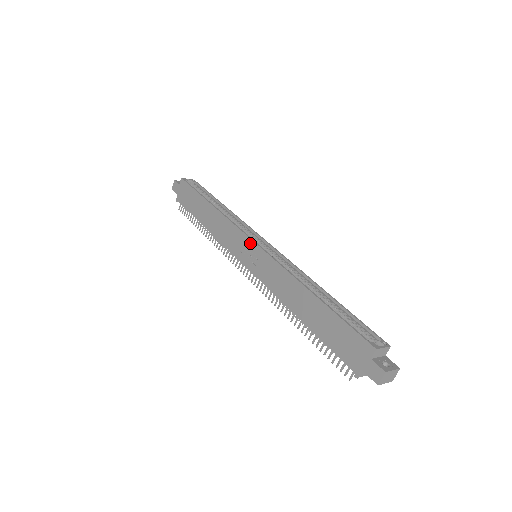
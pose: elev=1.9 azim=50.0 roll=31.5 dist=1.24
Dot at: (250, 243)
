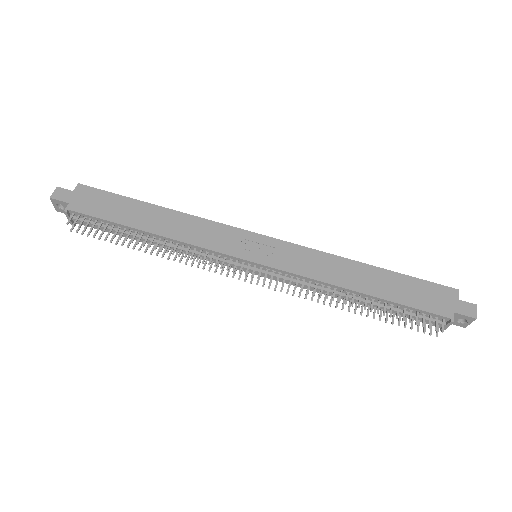
Dot at: (256, 237)
